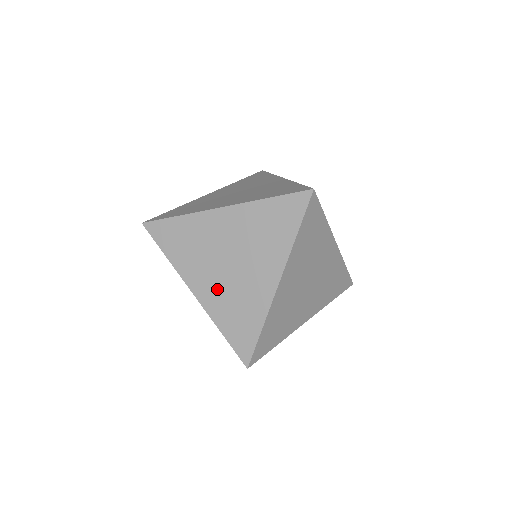
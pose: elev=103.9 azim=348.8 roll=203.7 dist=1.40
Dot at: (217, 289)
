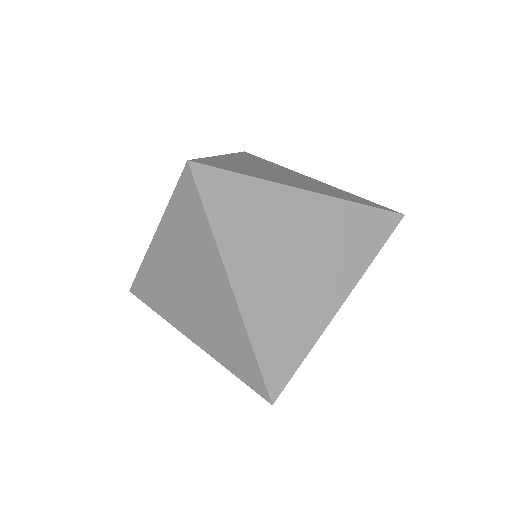
Dot at: (268, 293)
